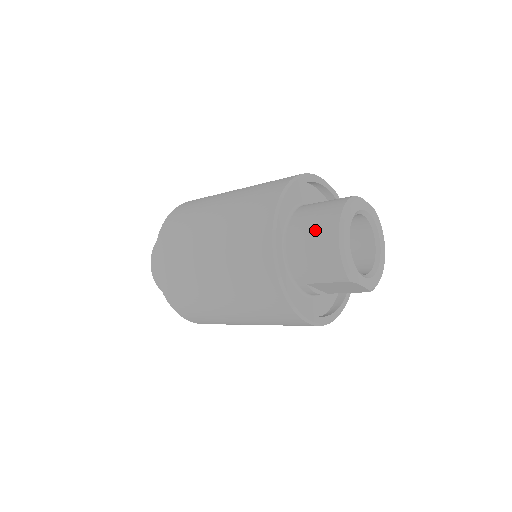
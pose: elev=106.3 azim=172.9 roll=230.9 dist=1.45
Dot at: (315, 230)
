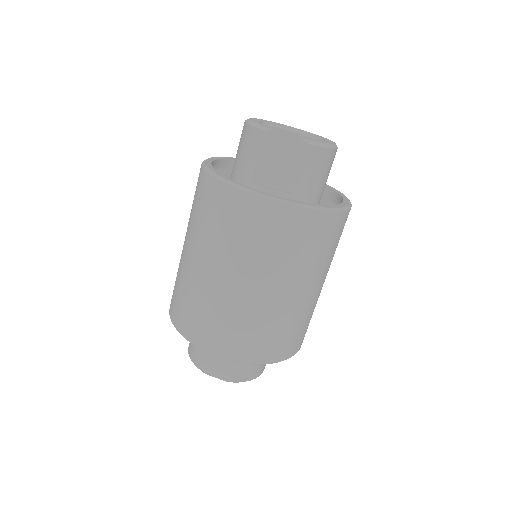
Dot at: occluded
